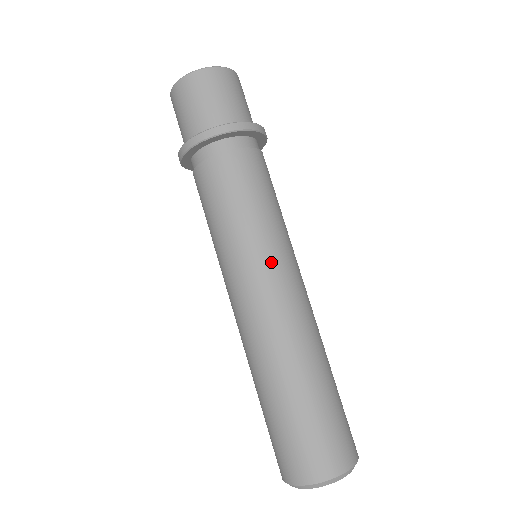
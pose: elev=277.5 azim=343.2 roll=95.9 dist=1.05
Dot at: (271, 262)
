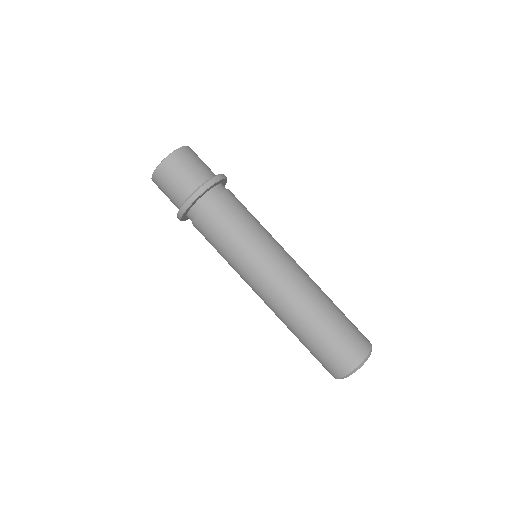
Dot at: (274, 252)
